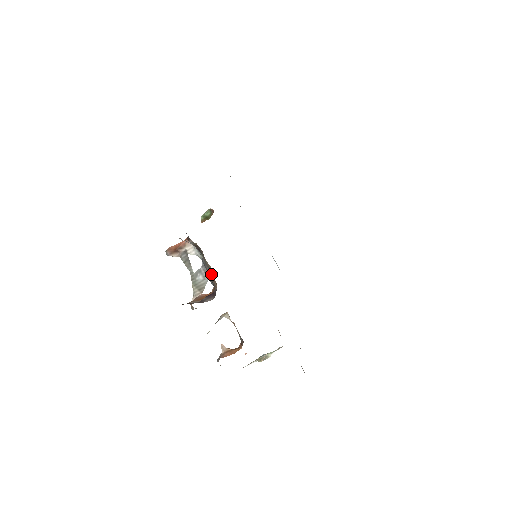
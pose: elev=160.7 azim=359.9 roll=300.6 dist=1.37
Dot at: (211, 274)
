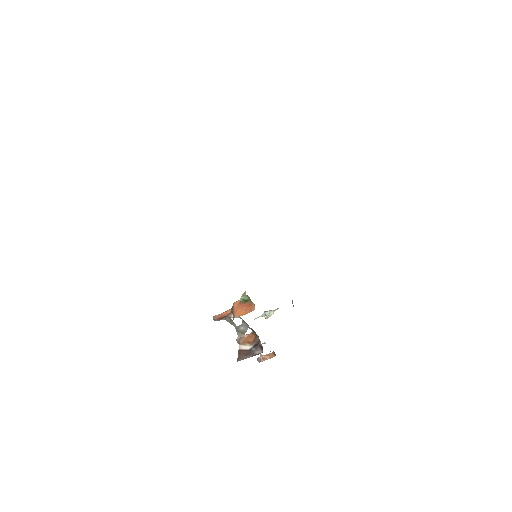
Dot at: (253, 331)
